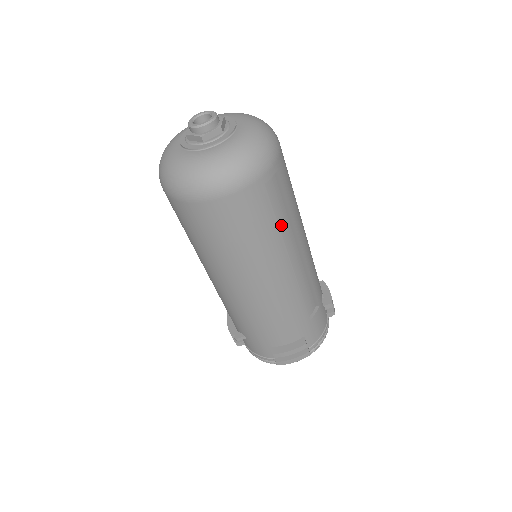
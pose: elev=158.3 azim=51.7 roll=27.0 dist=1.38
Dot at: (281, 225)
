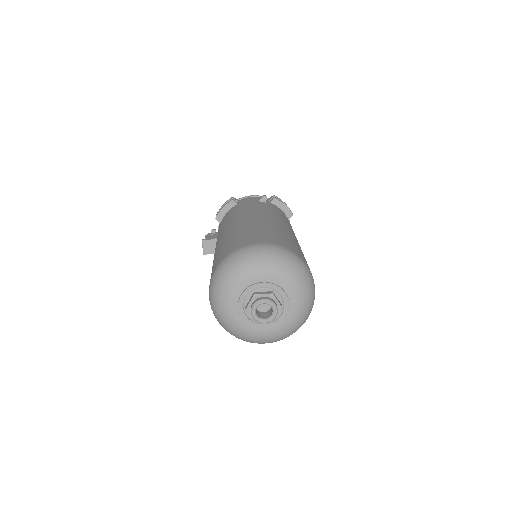
Dot at: occluded
